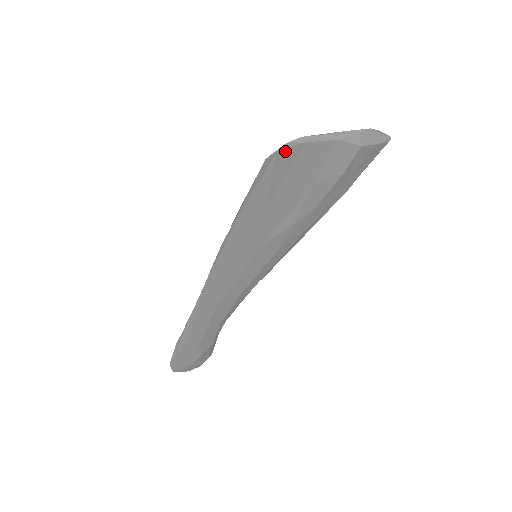
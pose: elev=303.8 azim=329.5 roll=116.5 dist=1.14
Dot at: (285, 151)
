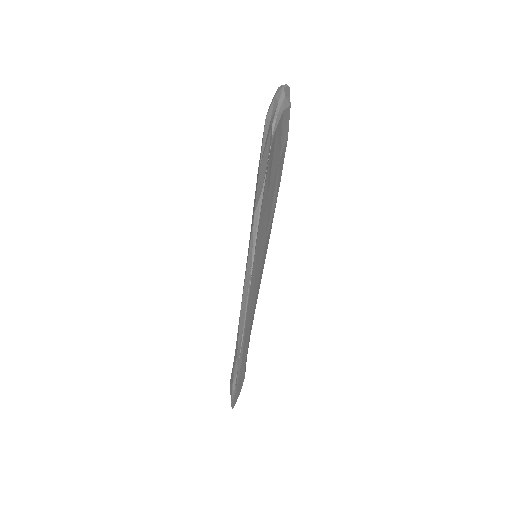
Dot at: (271, 146)
